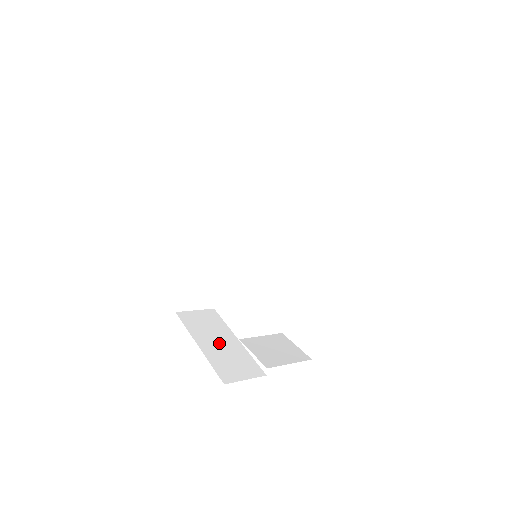
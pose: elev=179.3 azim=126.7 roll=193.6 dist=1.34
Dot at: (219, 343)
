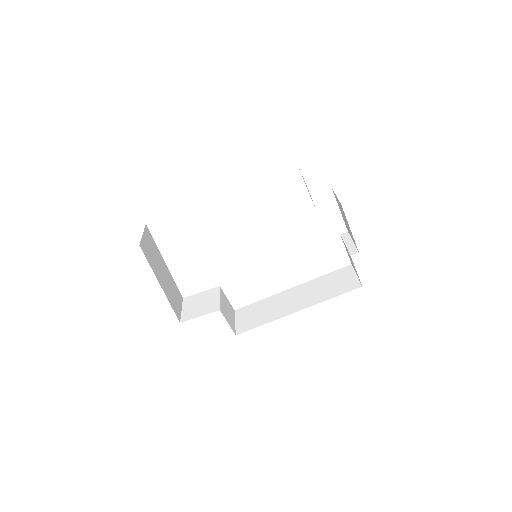
Dot at: (164, 276)
